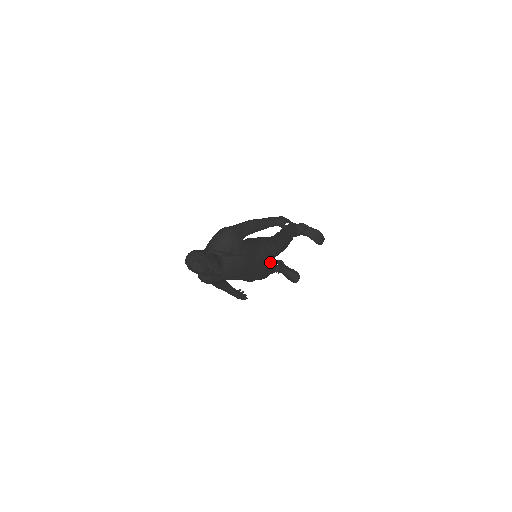
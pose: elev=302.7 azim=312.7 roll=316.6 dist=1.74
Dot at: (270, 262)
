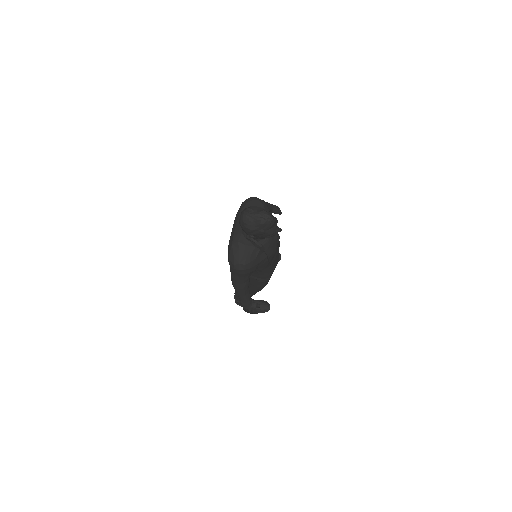
Dot at: occluded
